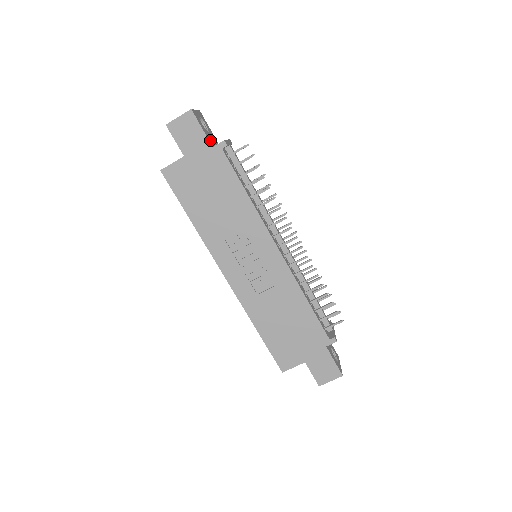
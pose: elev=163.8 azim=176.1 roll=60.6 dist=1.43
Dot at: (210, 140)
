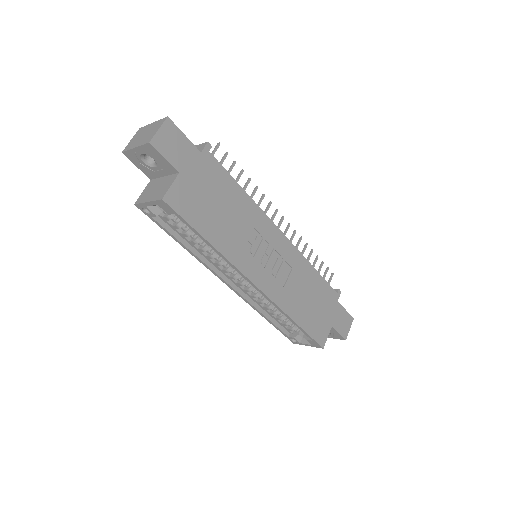
Dot at: occluded
